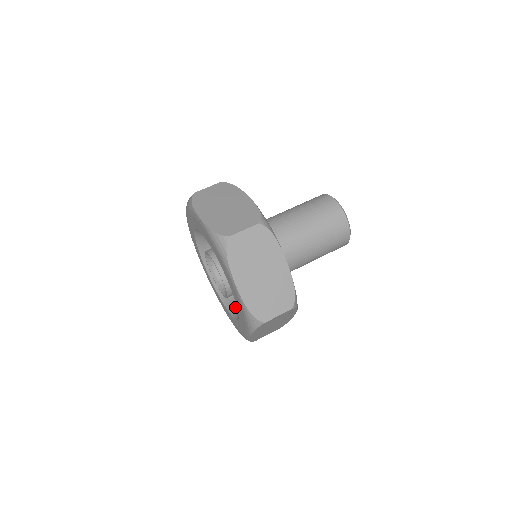
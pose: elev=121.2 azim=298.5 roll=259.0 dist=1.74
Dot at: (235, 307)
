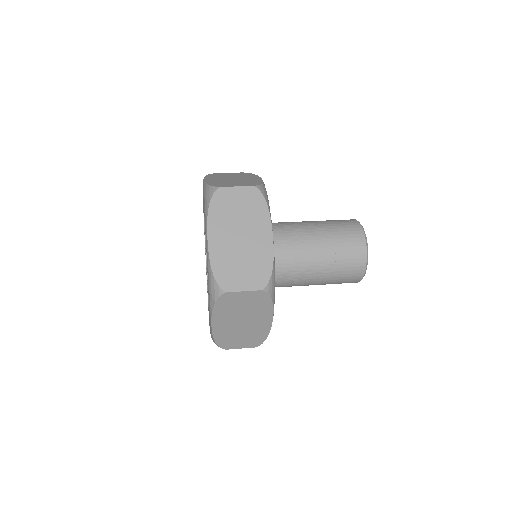
Dot at: occluded
